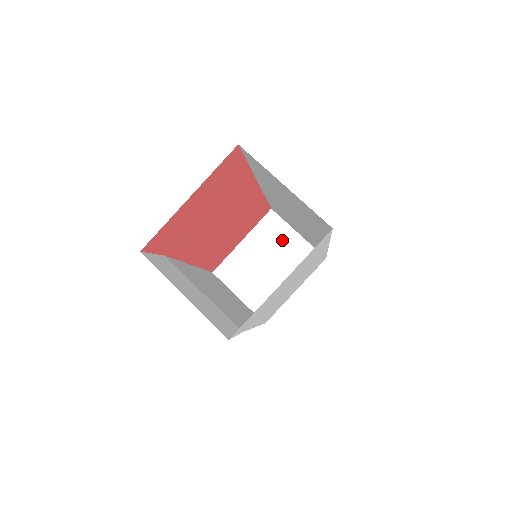
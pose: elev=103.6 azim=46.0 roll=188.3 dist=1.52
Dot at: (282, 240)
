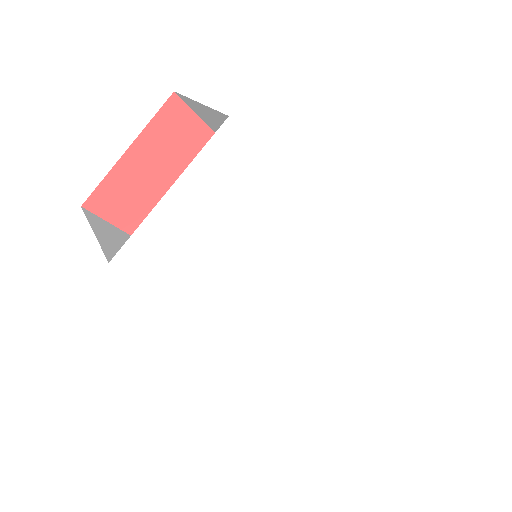
Dot at: occluded
